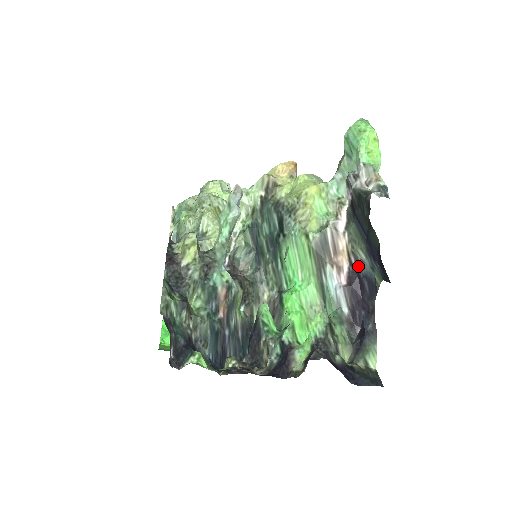
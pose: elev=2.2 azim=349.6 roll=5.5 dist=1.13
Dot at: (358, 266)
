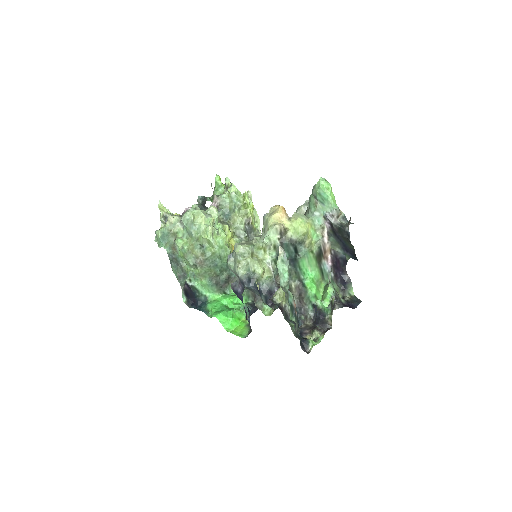
Dot at: (336, 254)
